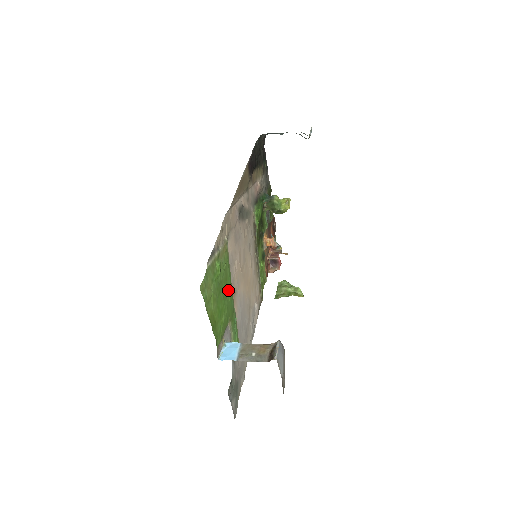
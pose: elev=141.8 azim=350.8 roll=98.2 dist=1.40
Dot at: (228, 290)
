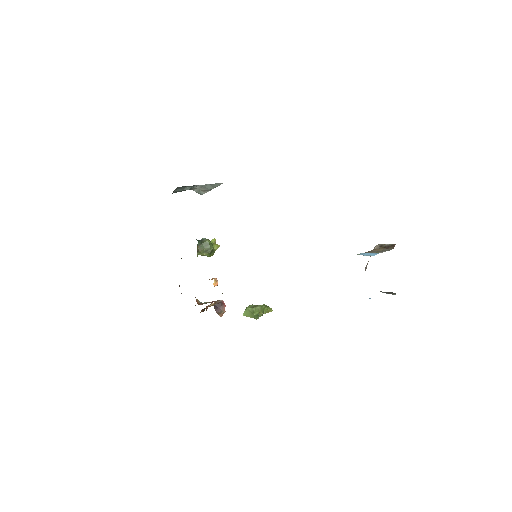
Dot at: occluded
